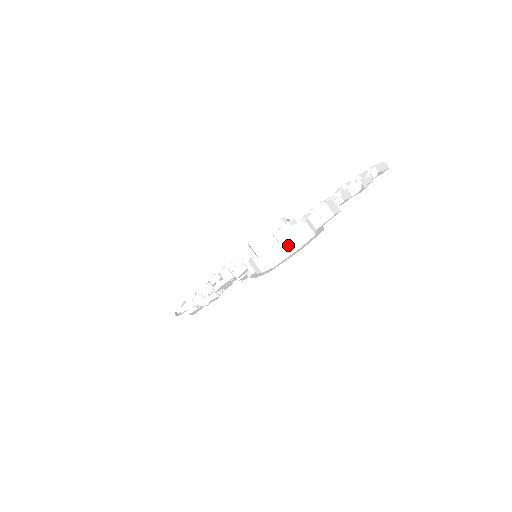
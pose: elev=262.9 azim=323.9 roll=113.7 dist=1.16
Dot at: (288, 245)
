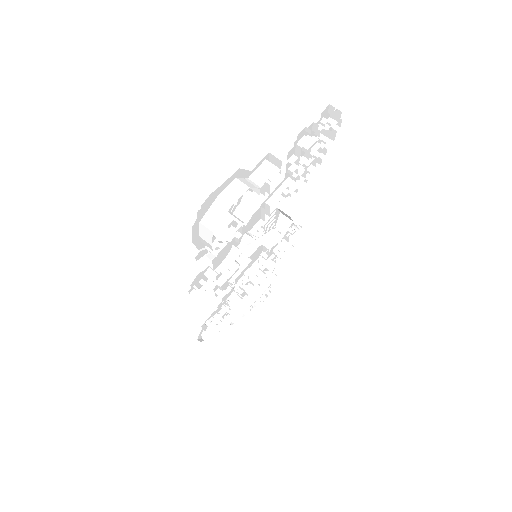
Dot at: (220, 205)
